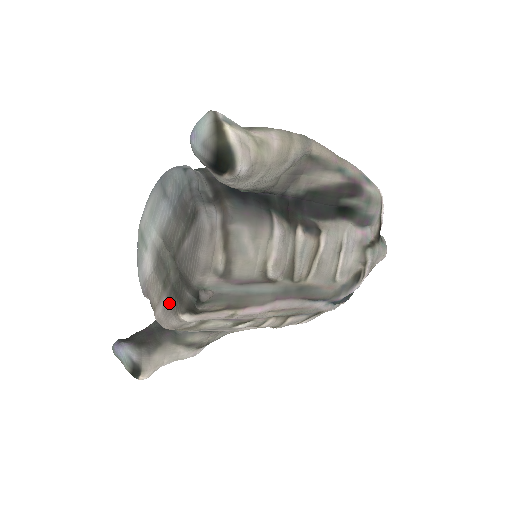
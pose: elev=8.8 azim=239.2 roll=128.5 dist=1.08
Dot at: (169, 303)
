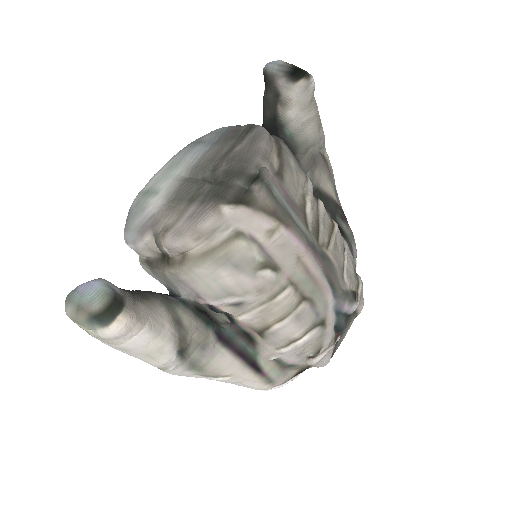
Dot at: (203, 204)
